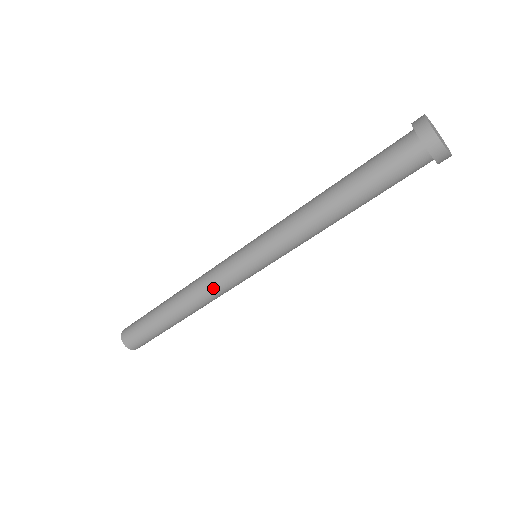
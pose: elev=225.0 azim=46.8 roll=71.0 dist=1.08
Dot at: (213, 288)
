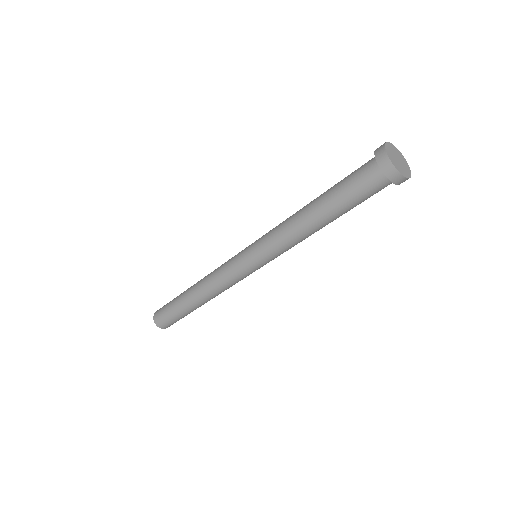
Dot at: (227, 286)
